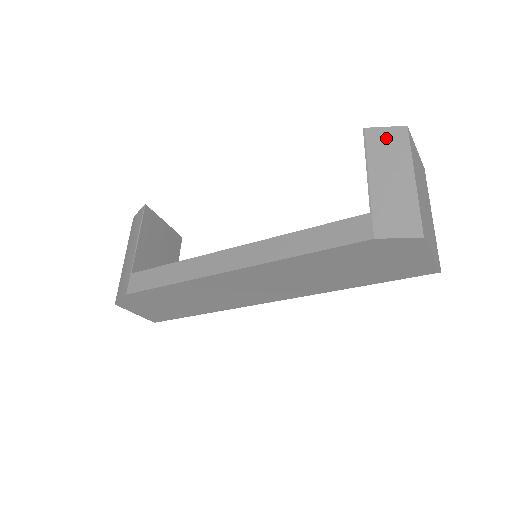
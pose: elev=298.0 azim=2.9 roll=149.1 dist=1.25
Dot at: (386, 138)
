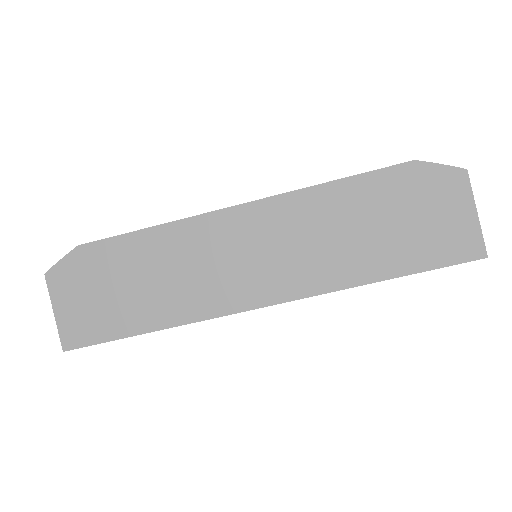
Dot at: occluded
